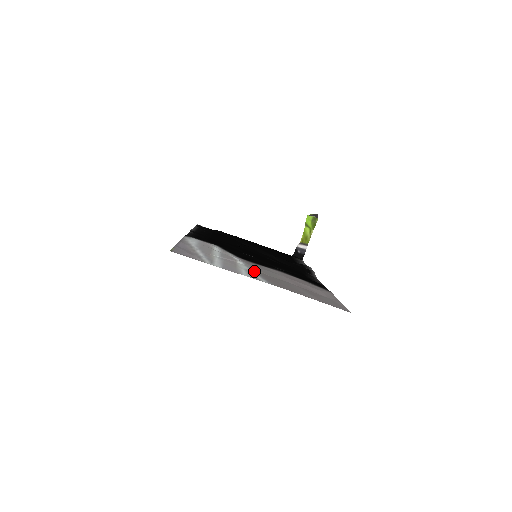
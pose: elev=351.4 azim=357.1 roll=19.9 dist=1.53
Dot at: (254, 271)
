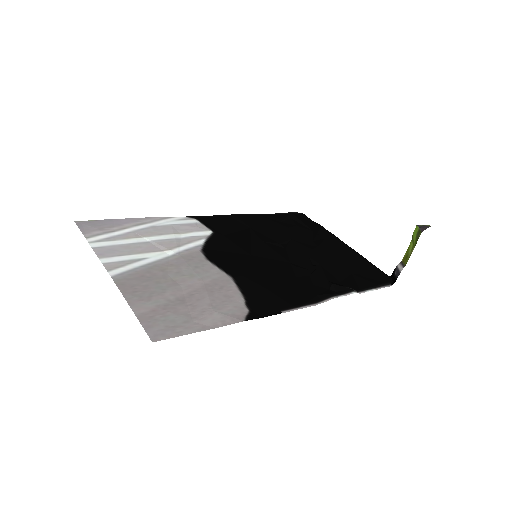
Dot at: (154, 263)
